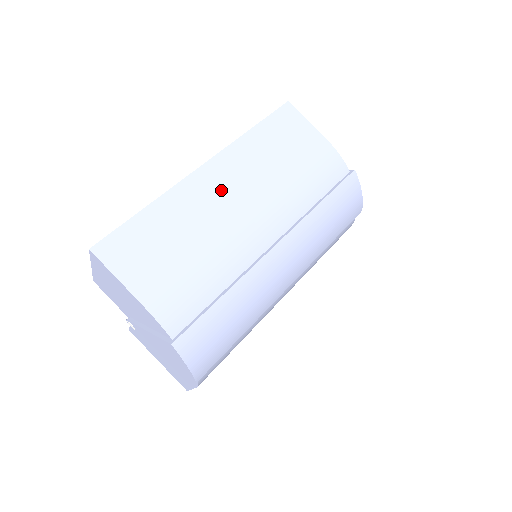
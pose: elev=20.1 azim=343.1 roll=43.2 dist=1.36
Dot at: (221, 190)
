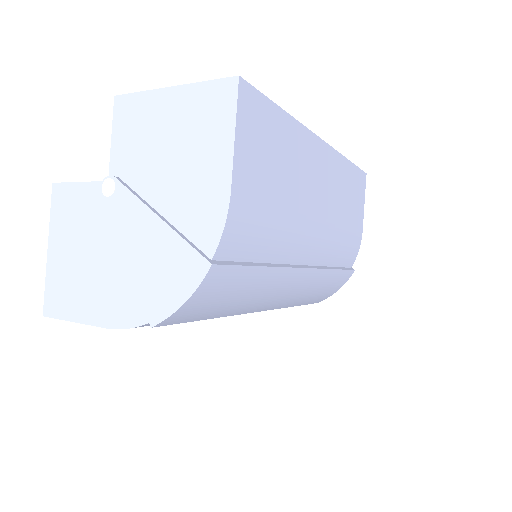
Dot at: (319, 177)
